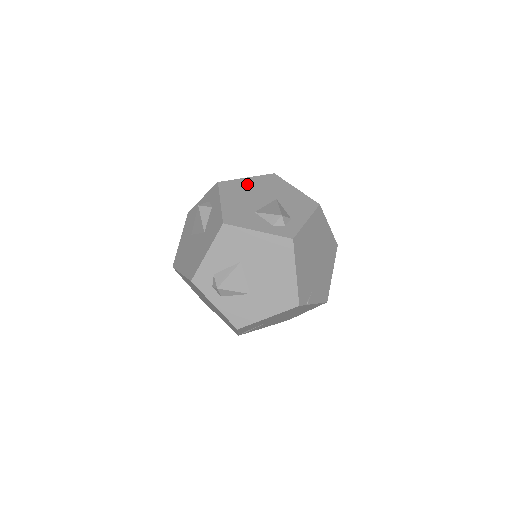
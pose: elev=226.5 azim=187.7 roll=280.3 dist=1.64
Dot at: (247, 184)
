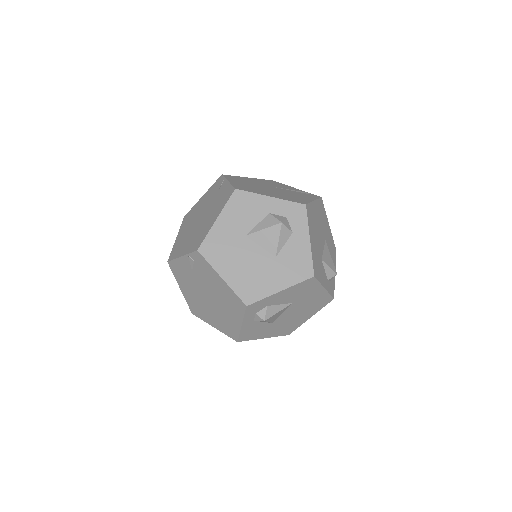
Dot at: (316, 213)
